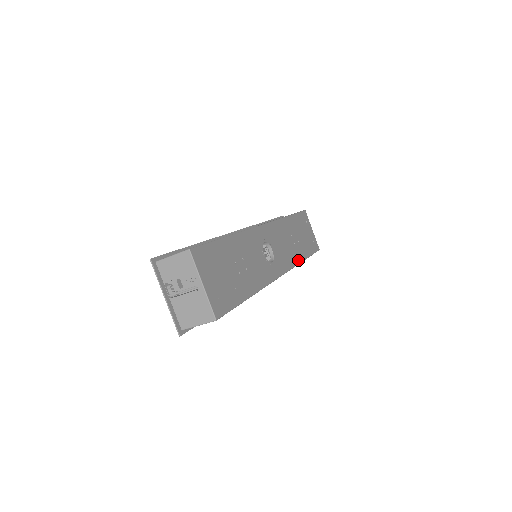
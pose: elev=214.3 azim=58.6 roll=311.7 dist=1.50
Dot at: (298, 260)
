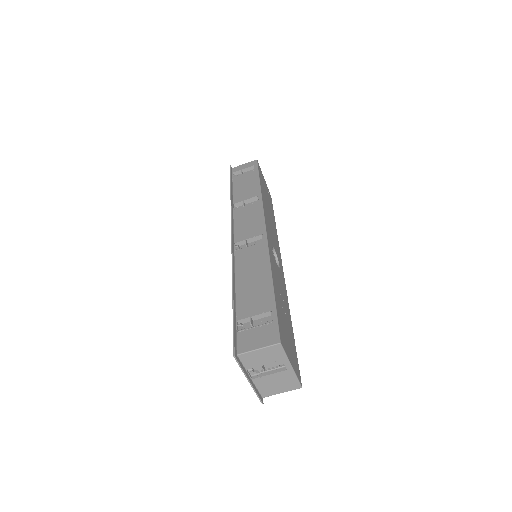
Dot at: (276, 234)
